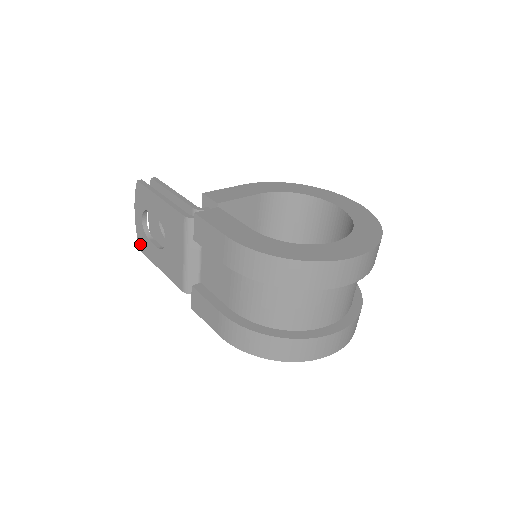
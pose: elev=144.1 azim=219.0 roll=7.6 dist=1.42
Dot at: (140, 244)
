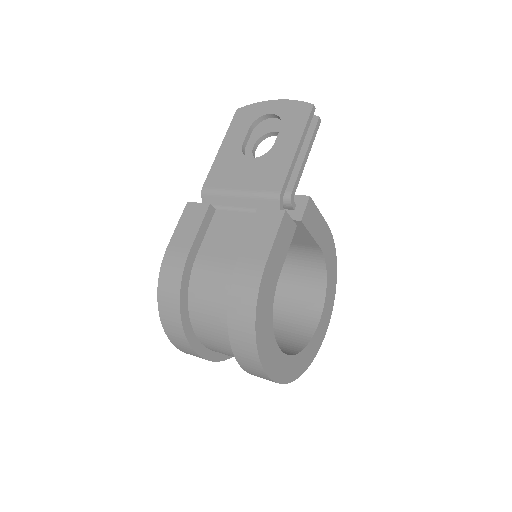
Dot at: (244, 110)
